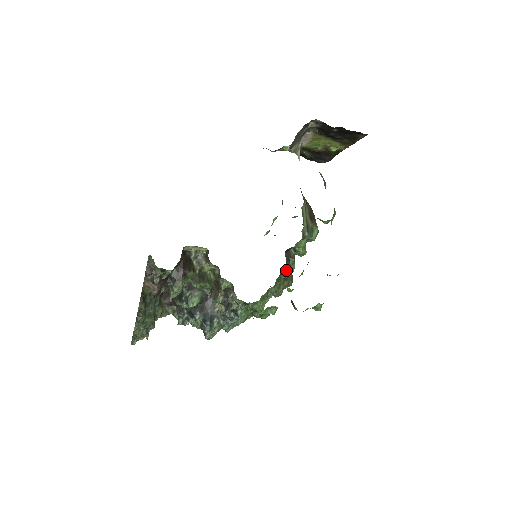
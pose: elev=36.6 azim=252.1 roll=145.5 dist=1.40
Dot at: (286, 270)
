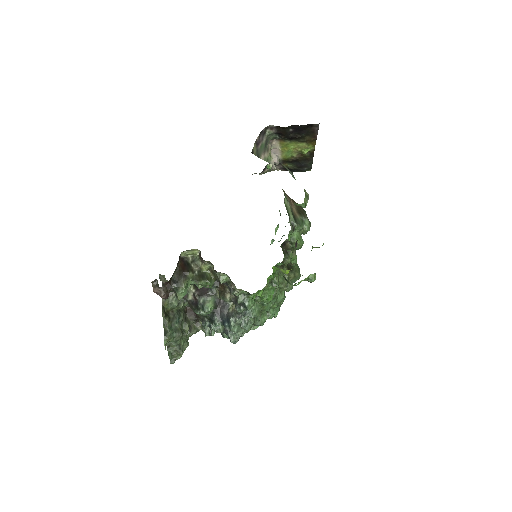
Dot at: (287, 262)
